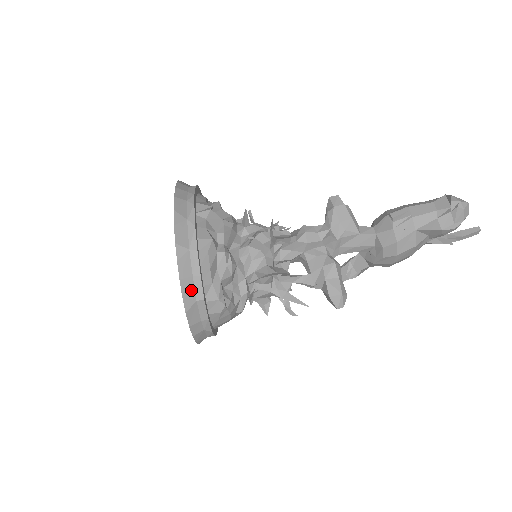
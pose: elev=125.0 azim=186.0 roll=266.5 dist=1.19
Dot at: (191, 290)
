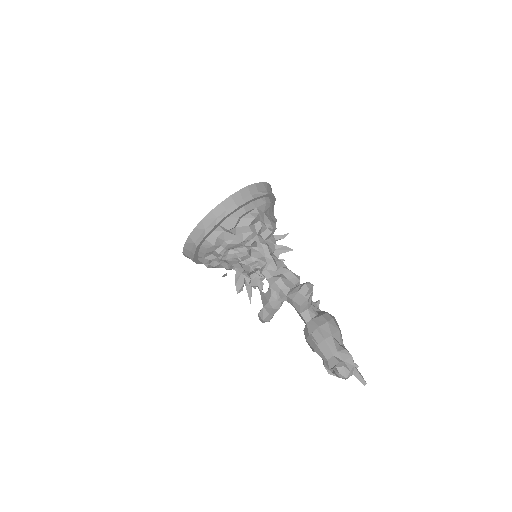
Dot at: (188, 254)
